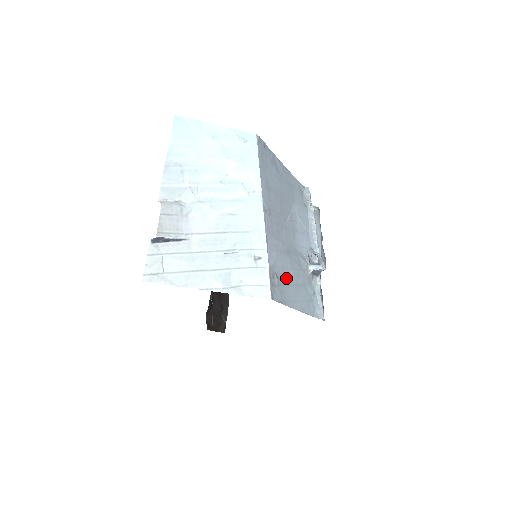
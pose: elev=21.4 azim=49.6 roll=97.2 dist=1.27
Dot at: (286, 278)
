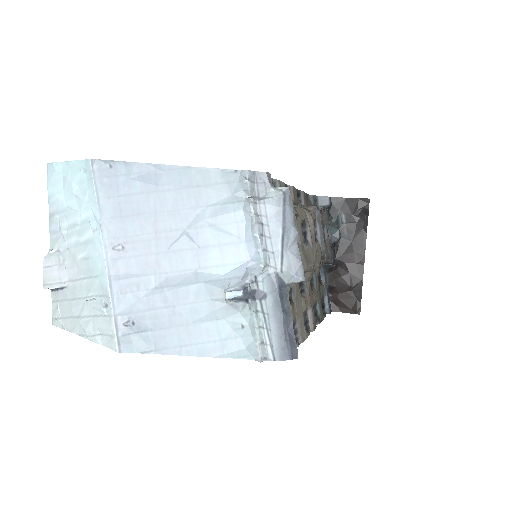
Dot at: (161, 320)
